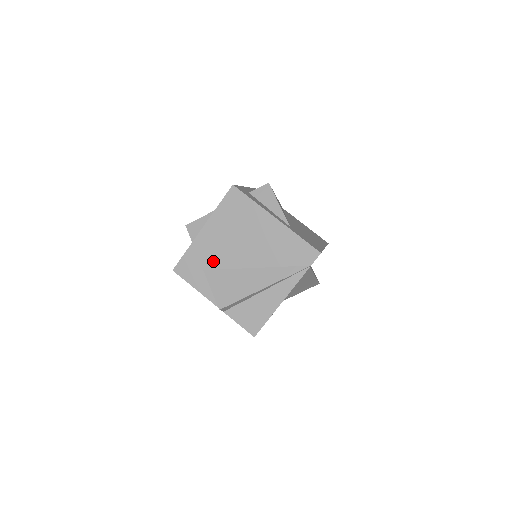
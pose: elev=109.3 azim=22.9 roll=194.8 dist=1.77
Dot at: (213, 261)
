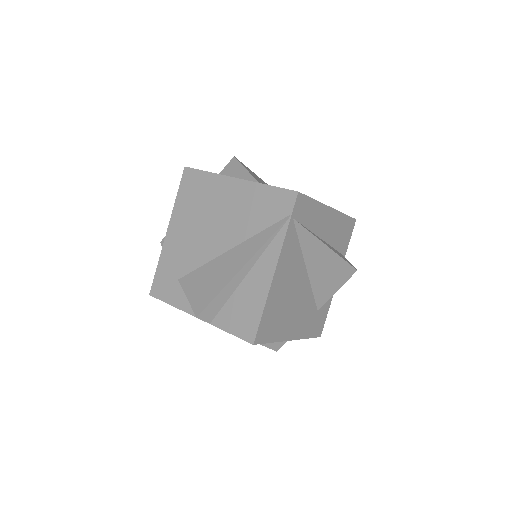
Dot at: (185, 263)
